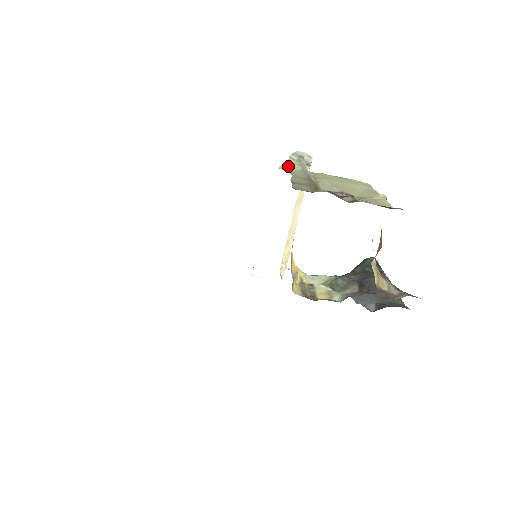
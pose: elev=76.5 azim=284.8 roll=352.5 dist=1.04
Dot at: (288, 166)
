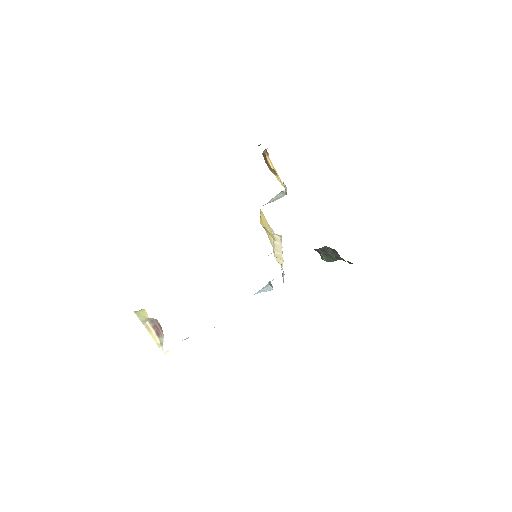
Dot at: occluded
